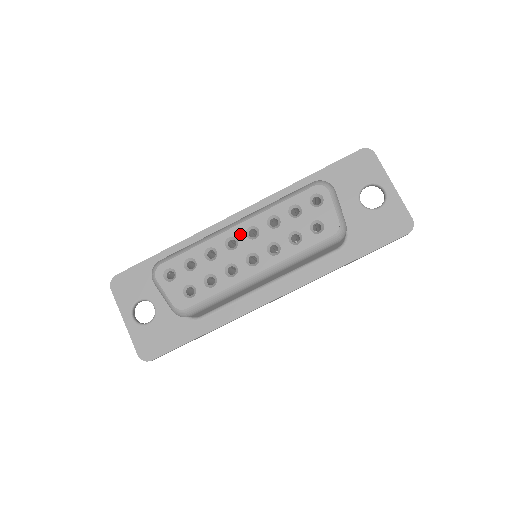
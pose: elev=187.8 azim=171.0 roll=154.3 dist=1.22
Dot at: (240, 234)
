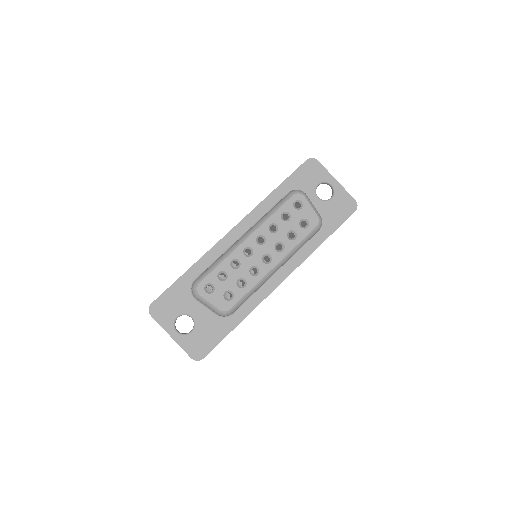
Dot at: (252, 243)
